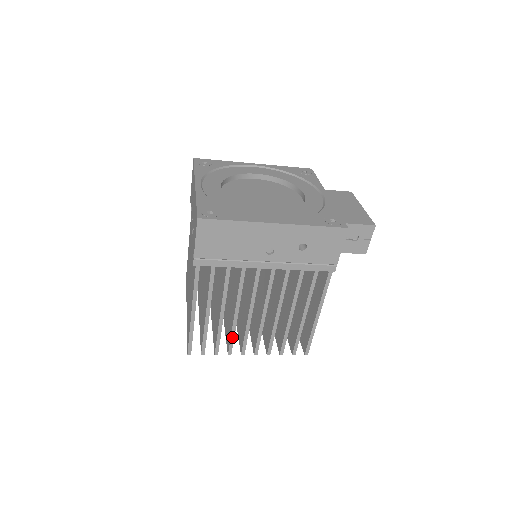
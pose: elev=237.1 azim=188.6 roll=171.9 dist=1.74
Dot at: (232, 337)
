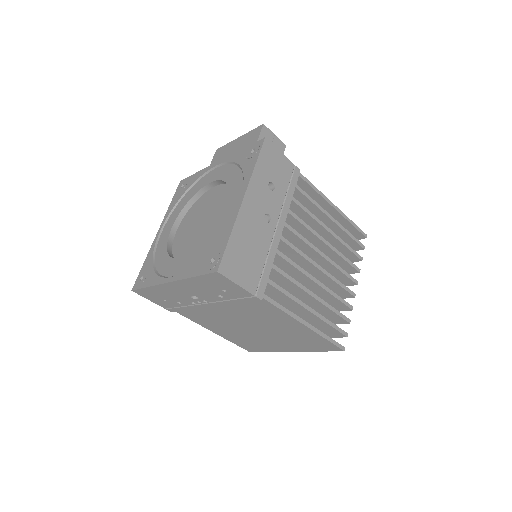
Dot at: (337, 298)
